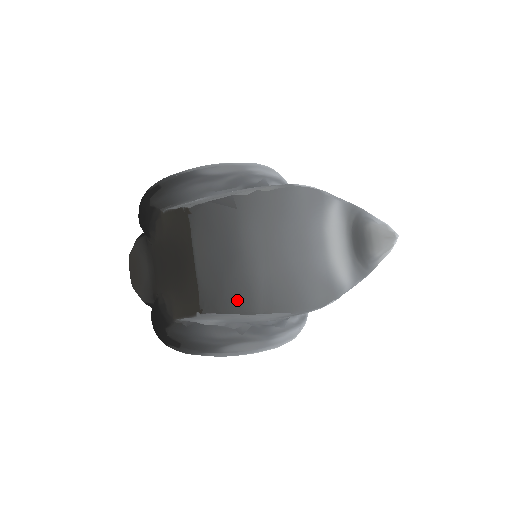
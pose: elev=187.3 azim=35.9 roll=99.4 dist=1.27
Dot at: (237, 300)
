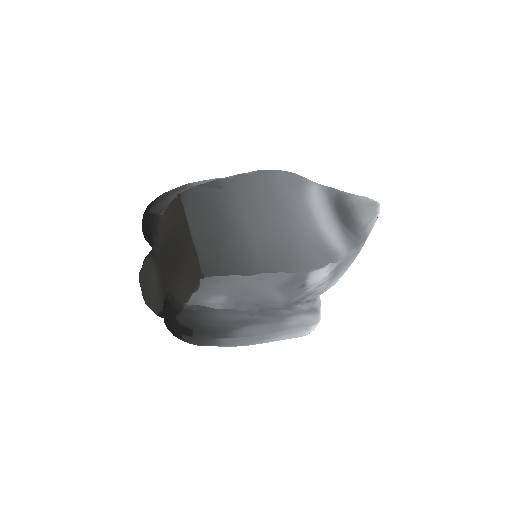
Dot at: (235, 263)
